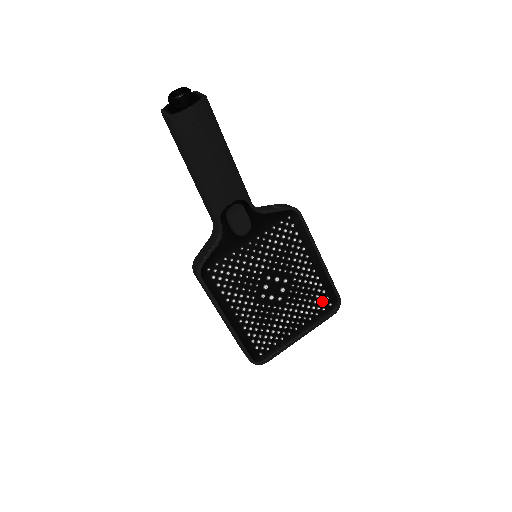
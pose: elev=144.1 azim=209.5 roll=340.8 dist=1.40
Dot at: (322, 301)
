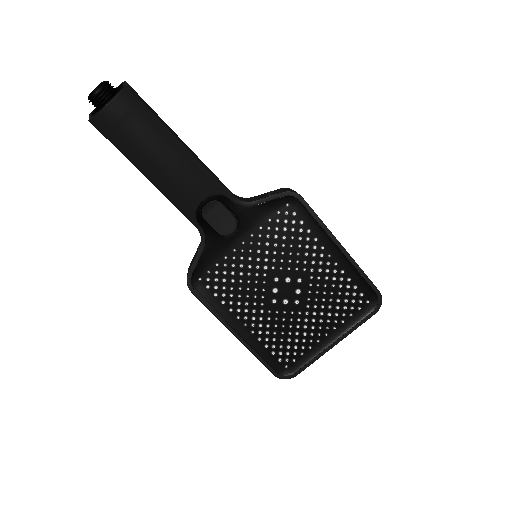
Dot at: (355, 299)
